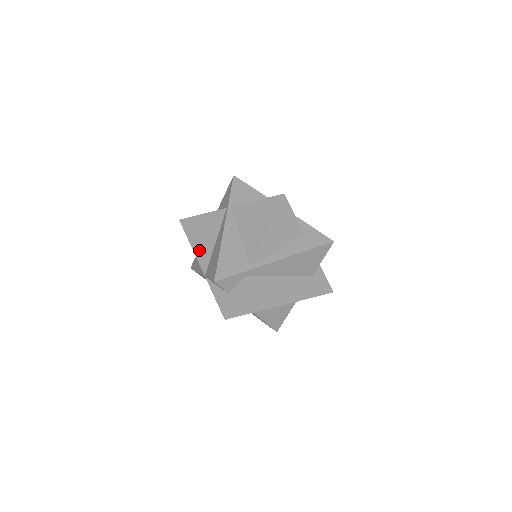
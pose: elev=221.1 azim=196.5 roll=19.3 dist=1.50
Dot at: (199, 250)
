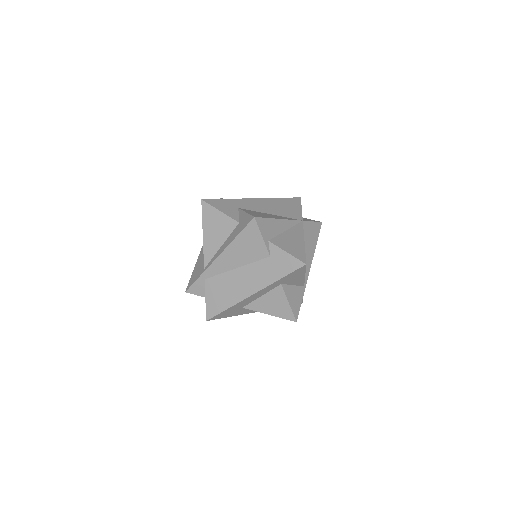
Dot at: occluded
